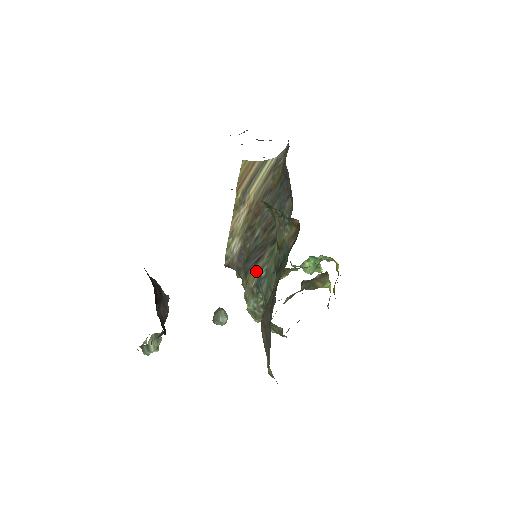
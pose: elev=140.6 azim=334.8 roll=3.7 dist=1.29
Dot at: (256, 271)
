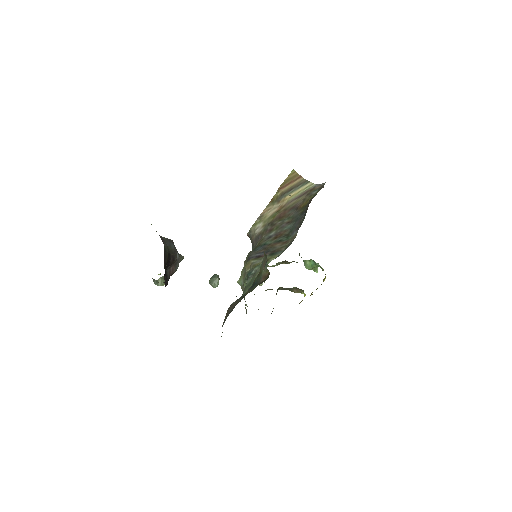
Dot at: (253, 264)
